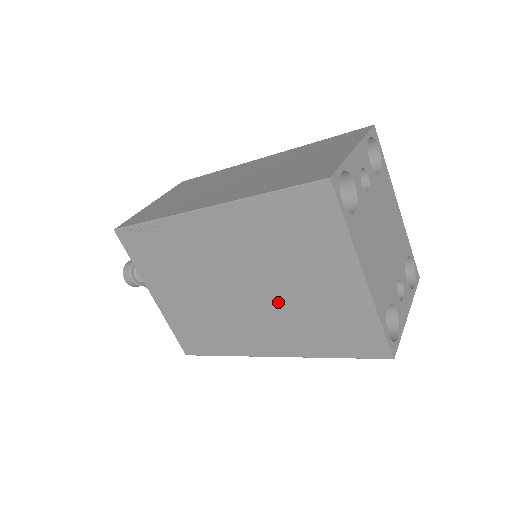
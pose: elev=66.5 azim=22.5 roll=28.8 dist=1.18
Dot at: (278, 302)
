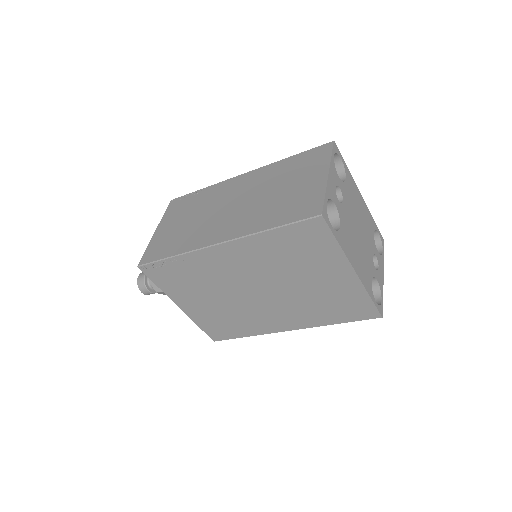
Dot at: (289, 296)
